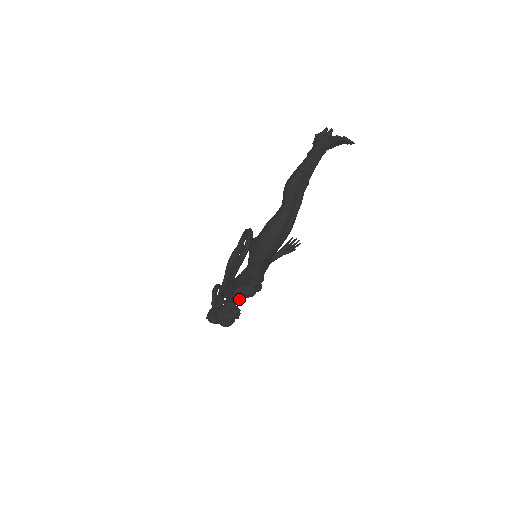
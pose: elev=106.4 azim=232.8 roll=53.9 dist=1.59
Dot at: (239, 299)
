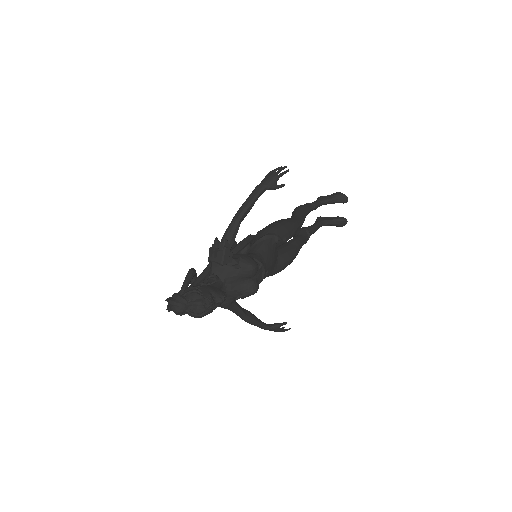
Dot at: (234, 265)
